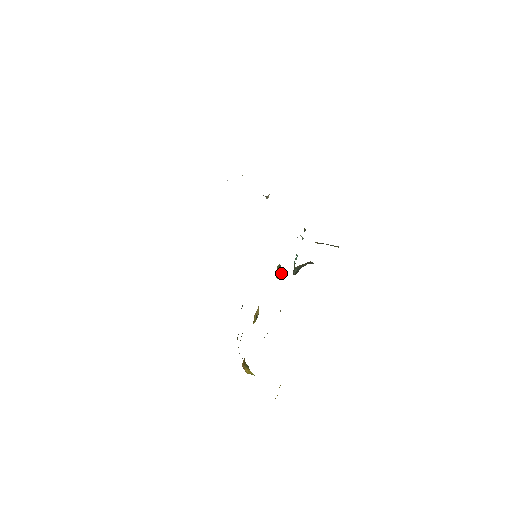
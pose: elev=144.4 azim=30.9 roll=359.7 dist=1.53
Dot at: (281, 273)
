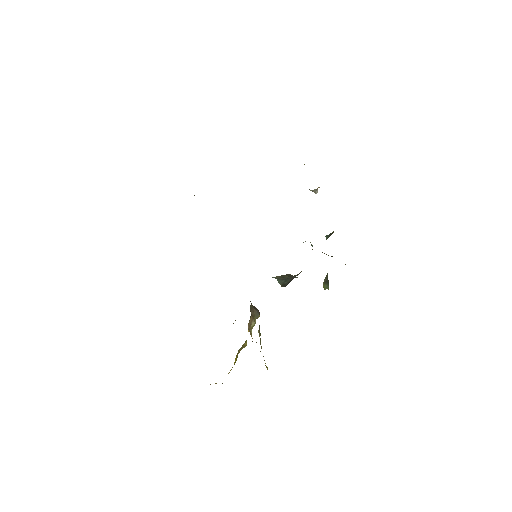
Dot at: (327, 284)
